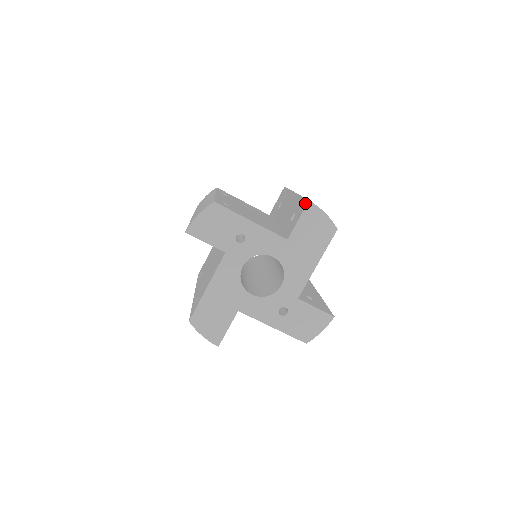
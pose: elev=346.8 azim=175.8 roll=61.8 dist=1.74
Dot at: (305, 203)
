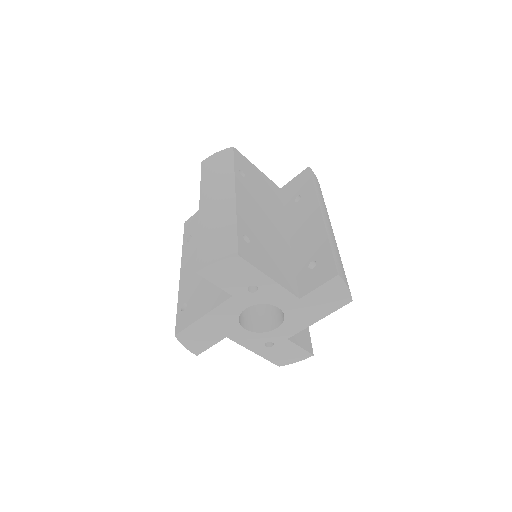
Dot at: (332, 271)
